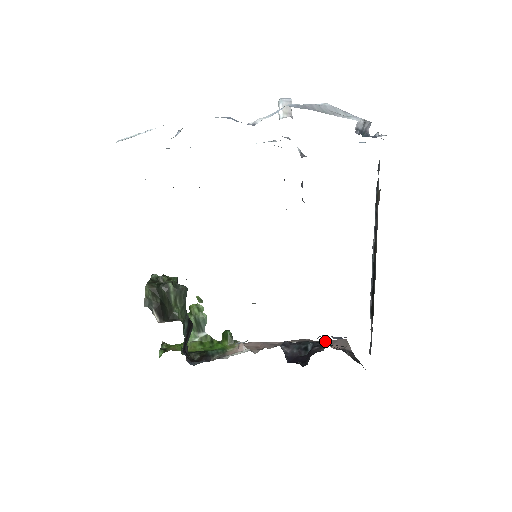
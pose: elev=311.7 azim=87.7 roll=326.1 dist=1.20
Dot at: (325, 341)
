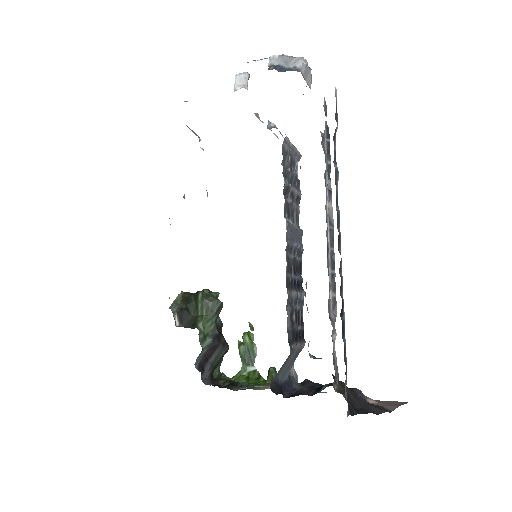
Dot at: (355, 388)
